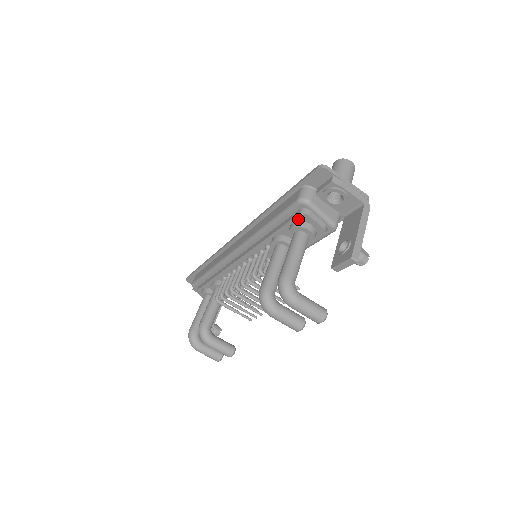
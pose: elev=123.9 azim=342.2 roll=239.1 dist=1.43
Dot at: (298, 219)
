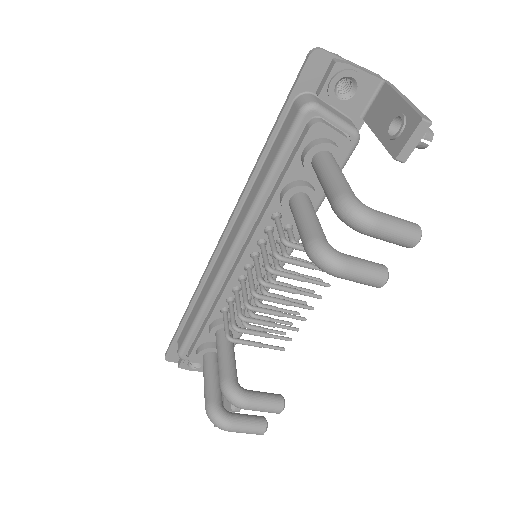
Dot at: (310, 138)
